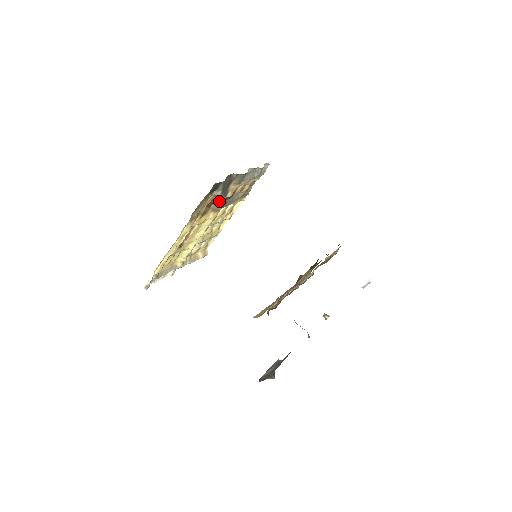
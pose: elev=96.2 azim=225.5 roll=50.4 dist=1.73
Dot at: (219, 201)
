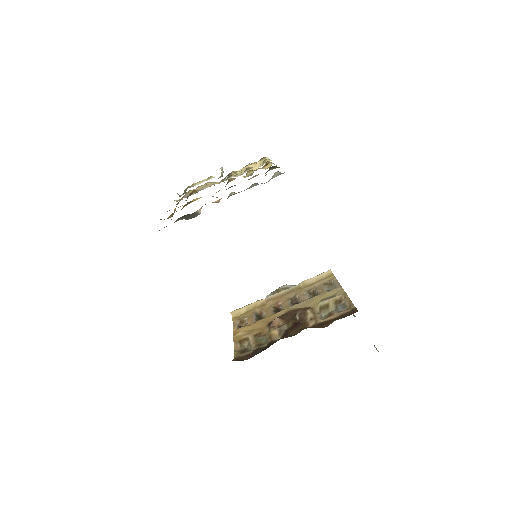
Dot at: occluded
